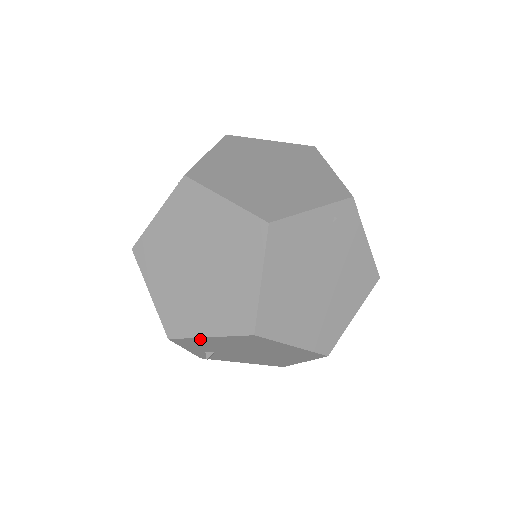
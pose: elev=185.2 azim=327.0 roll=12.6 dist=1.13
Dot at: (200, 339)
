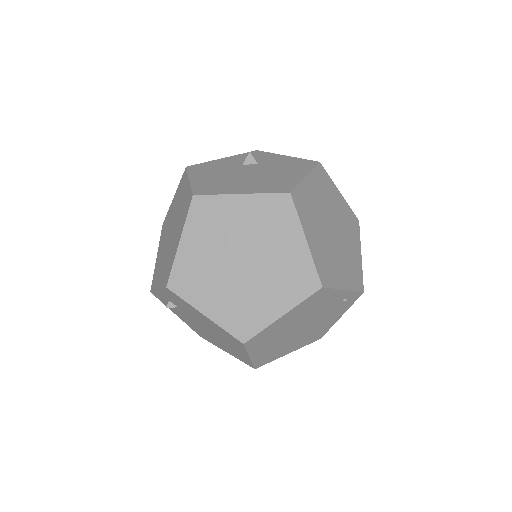
Dot at: (193, 308)
